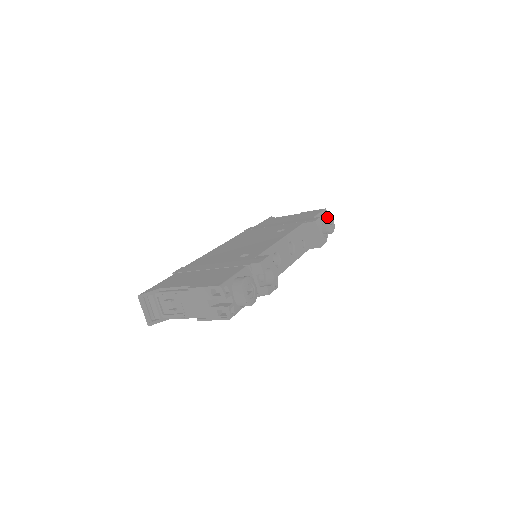
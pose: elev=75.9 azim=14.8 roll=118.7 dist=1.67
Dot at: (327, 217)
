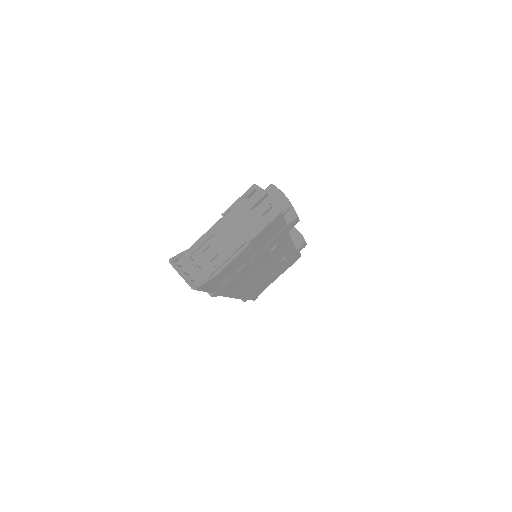
Dot at: occluded
